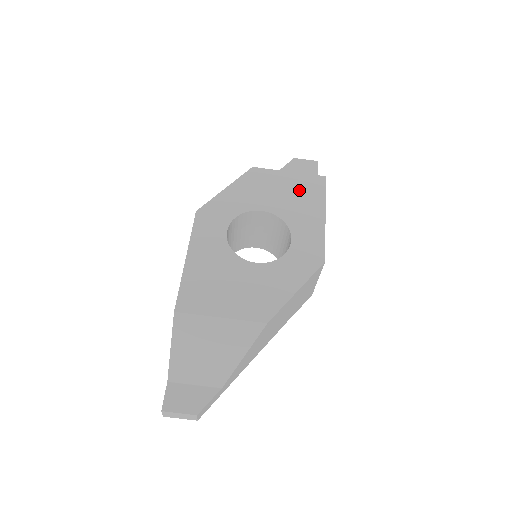
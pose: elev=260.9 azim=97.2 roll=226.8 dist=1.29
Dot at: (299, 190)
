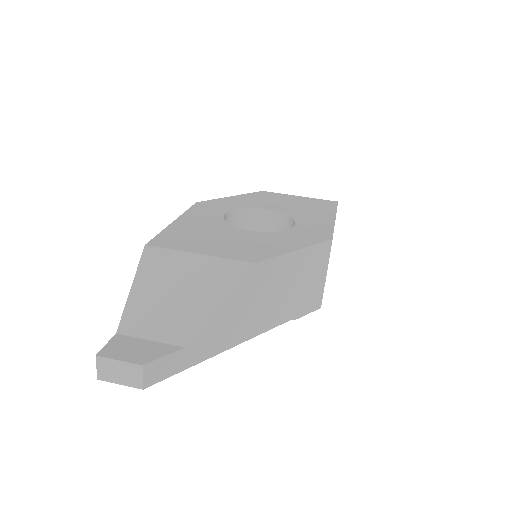
Dot at: (308, 204)
